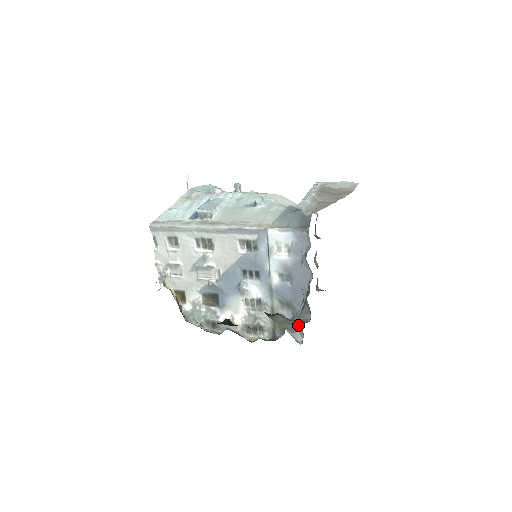
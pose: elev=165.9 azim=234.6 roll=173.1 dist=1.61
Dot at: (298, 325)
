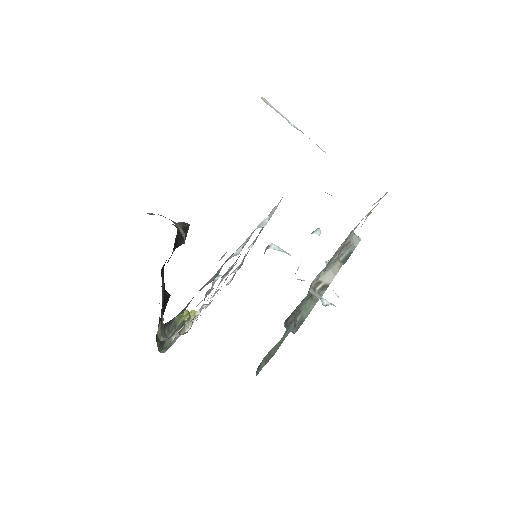
Dot at: occluded
